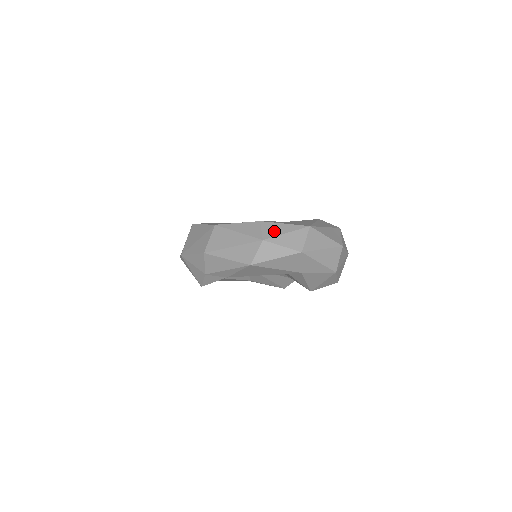
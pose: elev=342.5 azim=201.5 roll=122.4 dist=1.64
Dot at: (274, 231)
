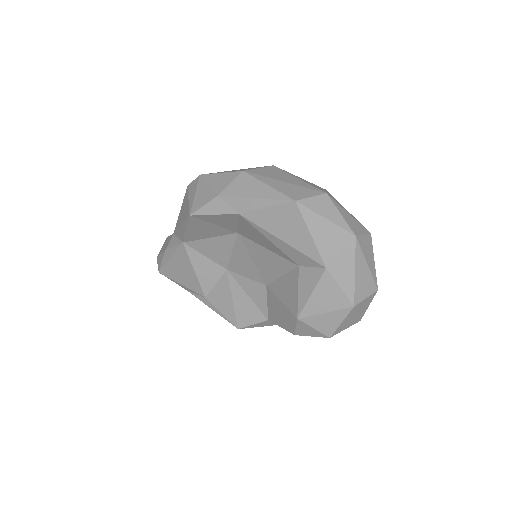
Dot at: (338, 202)
